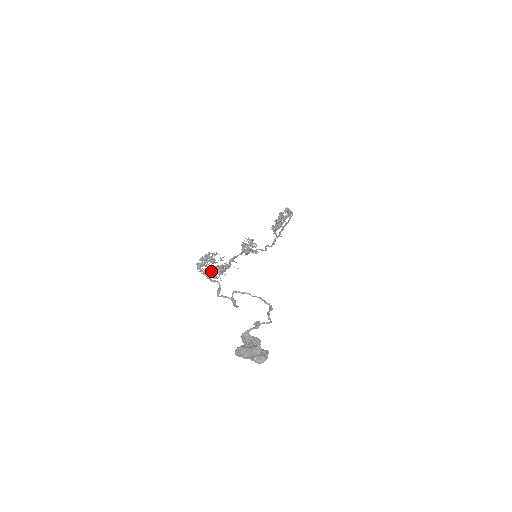
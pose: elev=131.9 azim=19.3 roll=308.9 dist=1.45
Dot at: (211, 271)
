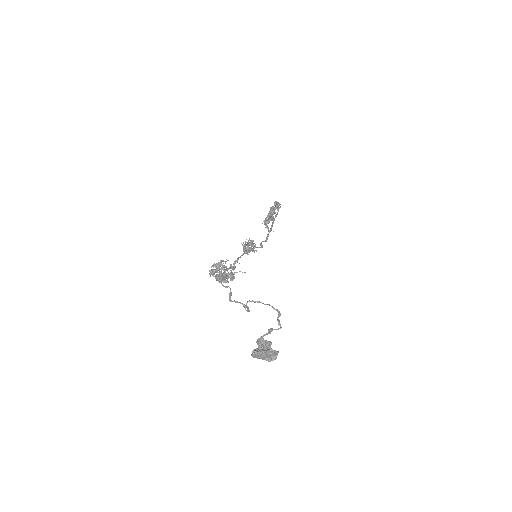
Dot at: (223, 277)
